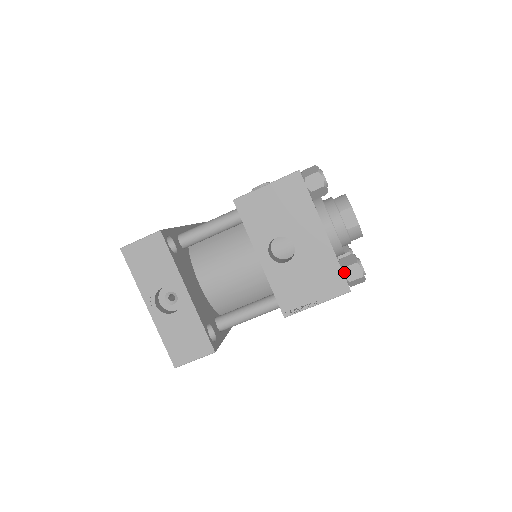
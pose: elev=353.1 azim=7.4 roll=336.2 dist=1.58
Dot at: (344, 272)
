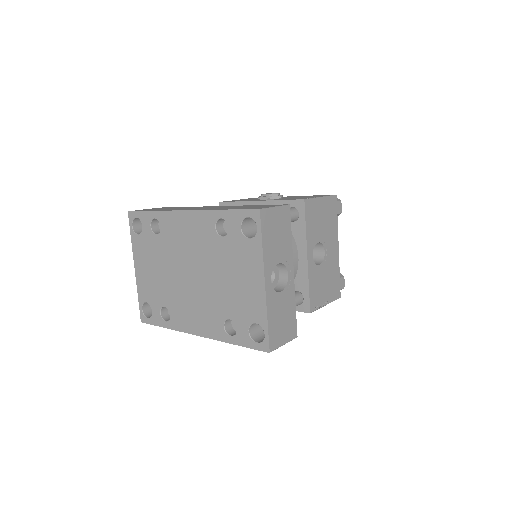
Dot at: (338, 282)
